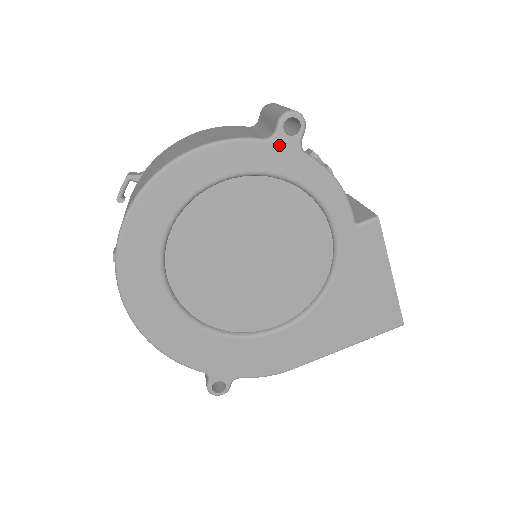
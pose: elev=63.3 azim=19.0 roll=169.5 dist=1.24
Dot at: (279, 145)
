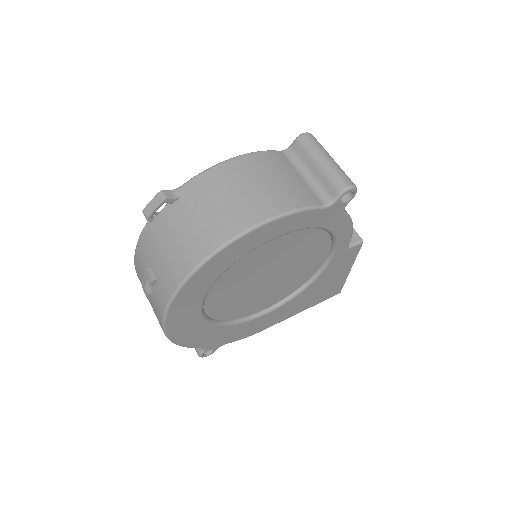
Dot at: (332, 210)
